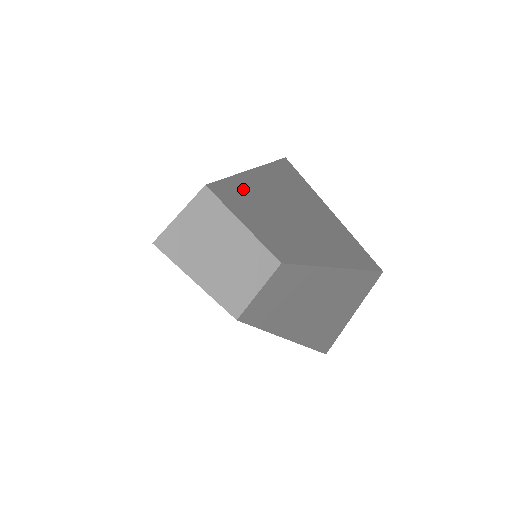
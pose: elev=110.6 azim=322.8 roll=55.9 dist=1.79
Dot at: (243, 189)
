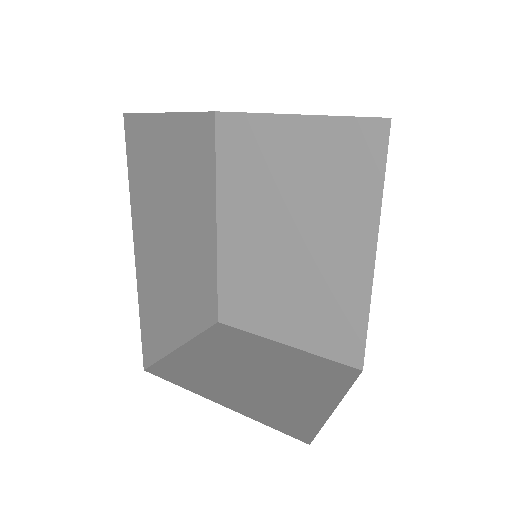
Dot at: (234, 249)
